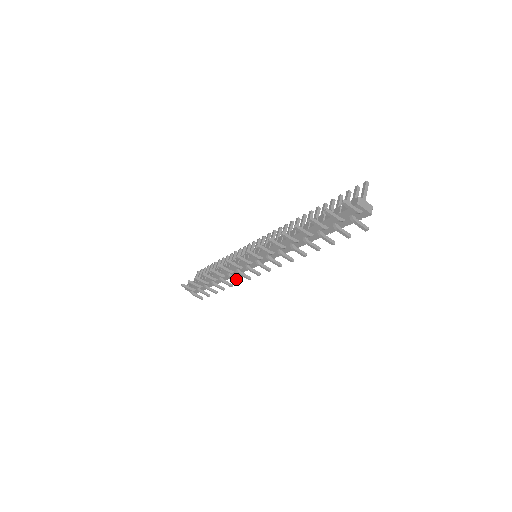
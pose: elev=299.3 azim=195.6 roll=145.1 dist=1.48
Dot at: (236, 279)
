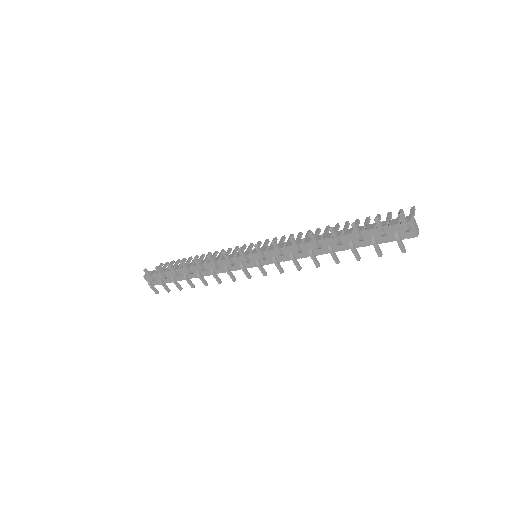
Dot at: (218, 277)
